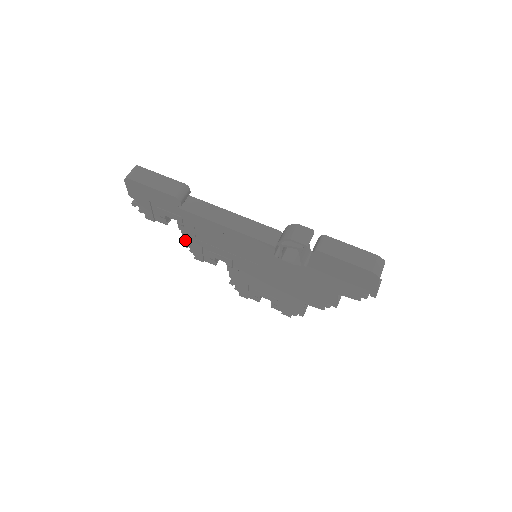
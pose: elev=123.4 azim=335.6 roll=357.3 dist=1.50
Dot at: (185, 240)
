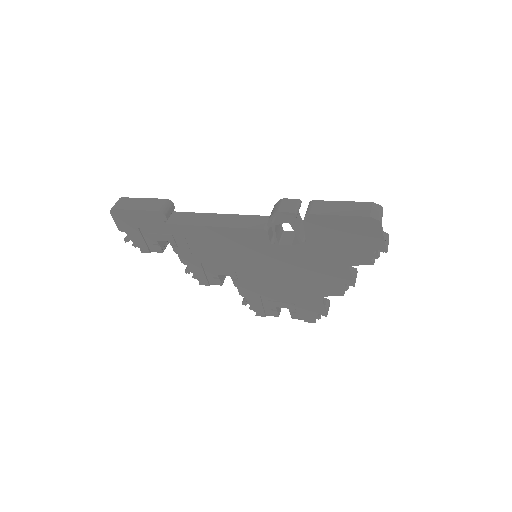
Dot at: (184, 264)
